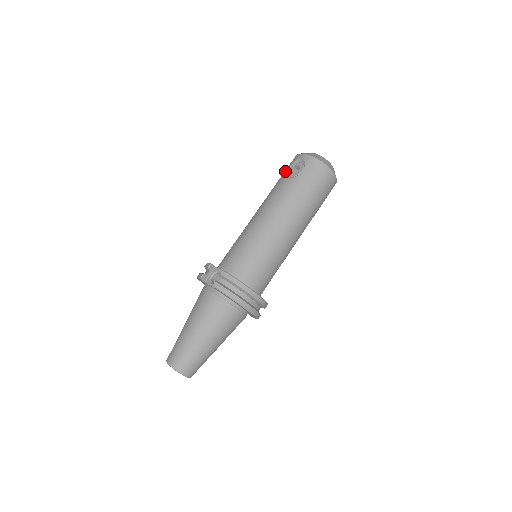
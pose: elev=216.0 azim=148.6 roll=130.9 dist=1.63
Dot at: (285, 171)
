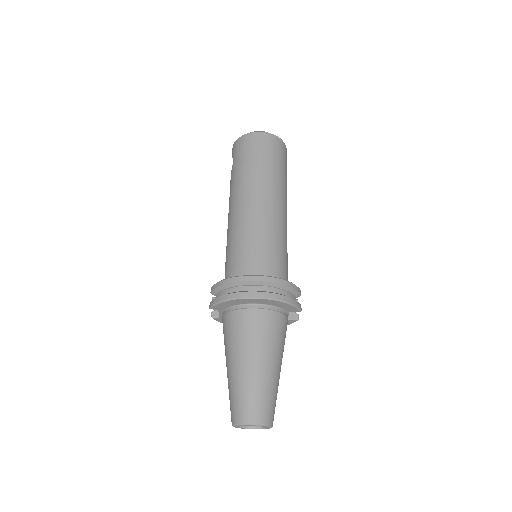
Dot at: occluded
